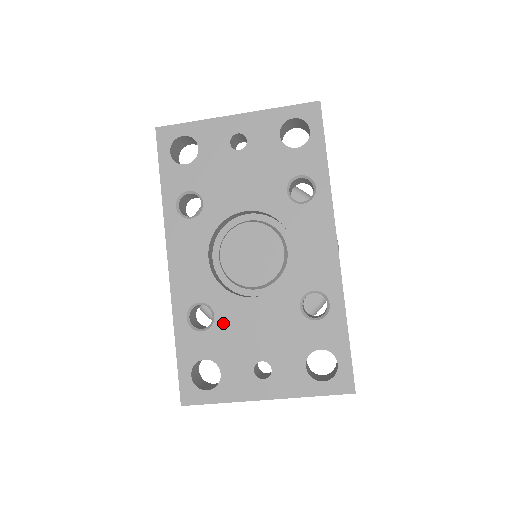
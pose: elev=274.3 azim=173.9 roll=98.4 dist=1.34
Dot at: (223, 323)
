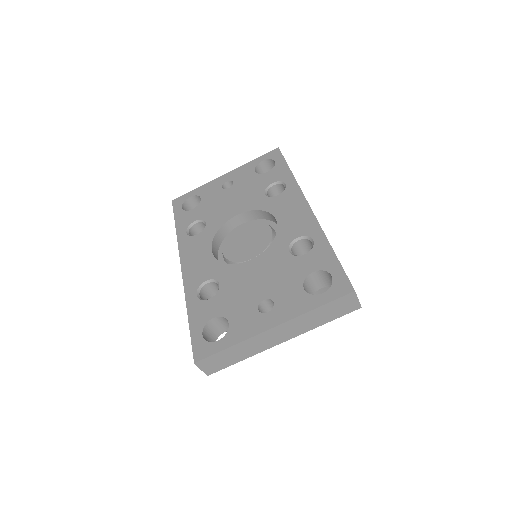
Dot at: (227, 286)
